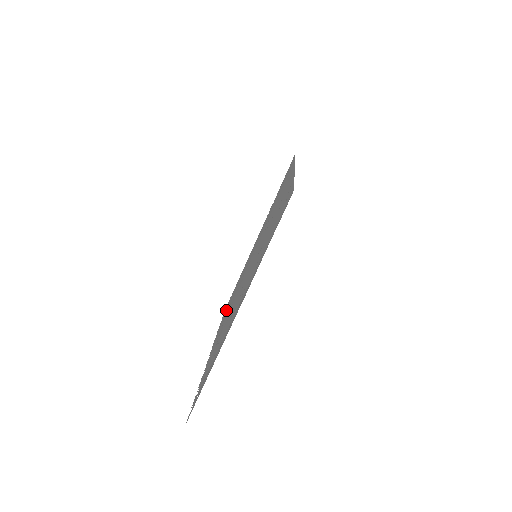
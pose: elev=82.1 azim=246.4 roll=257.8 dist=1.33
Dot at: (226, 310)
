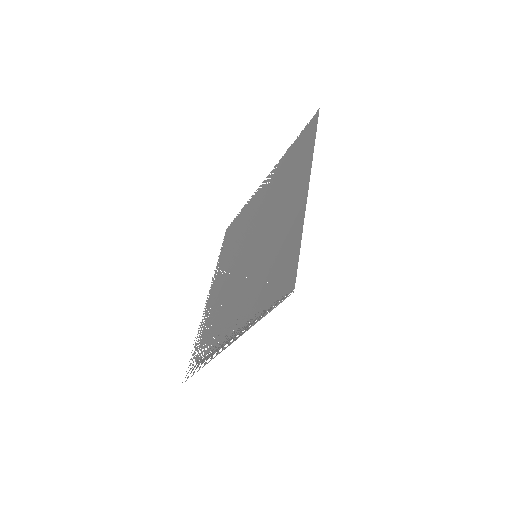
Dot at: (226, 246)
